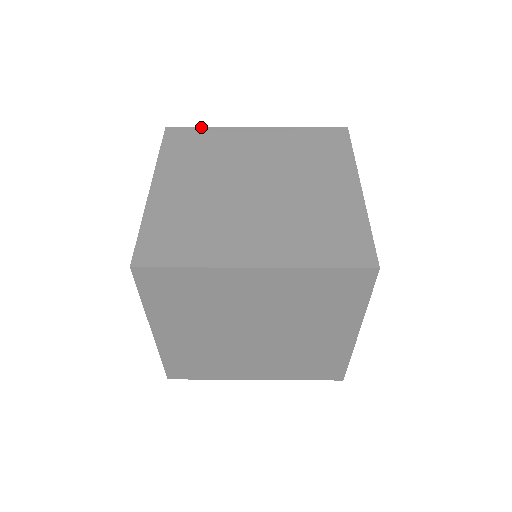
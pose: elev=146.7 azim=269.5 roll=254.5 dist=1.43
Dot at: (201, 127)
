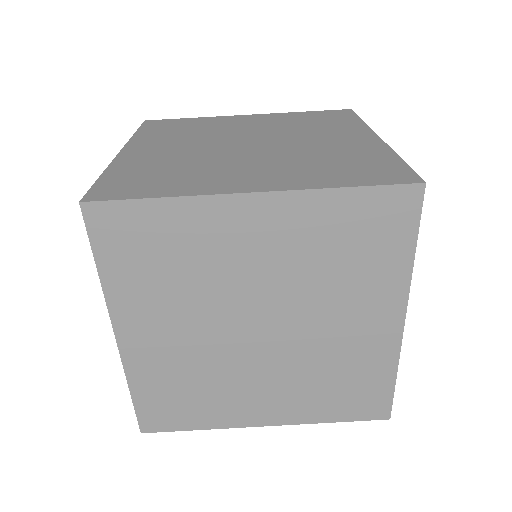
Dot at: (147, 199)
